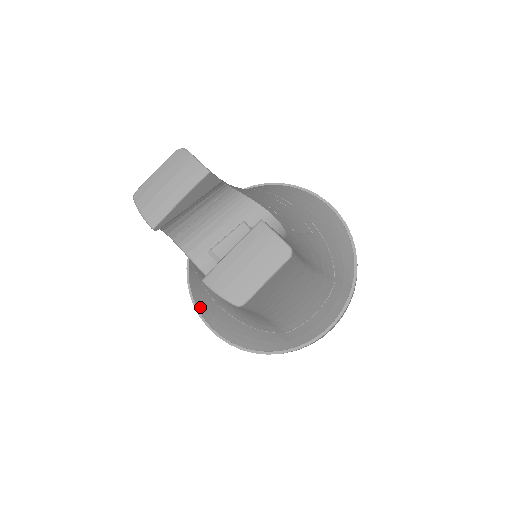
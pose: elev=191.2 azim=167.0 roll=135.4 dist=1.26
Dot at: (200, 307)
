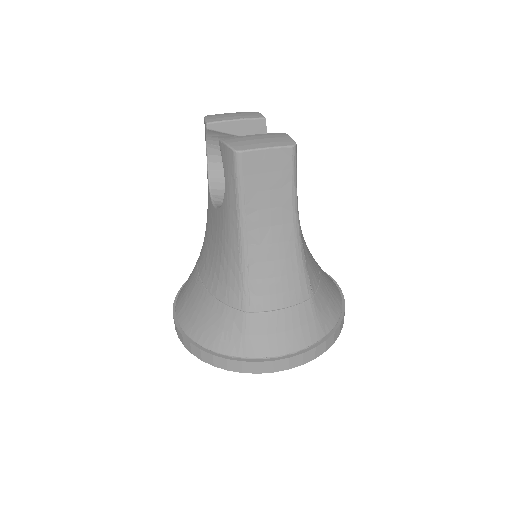
Dot at: (179, 299)
